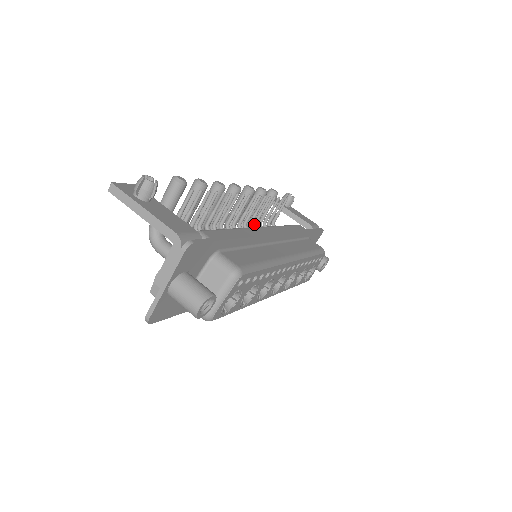
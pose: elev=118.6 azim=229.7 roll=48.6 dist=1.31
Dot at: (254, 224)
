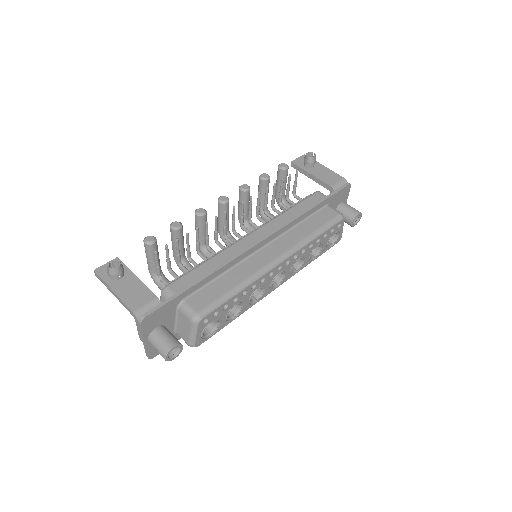
Dot at: (264, 212)
